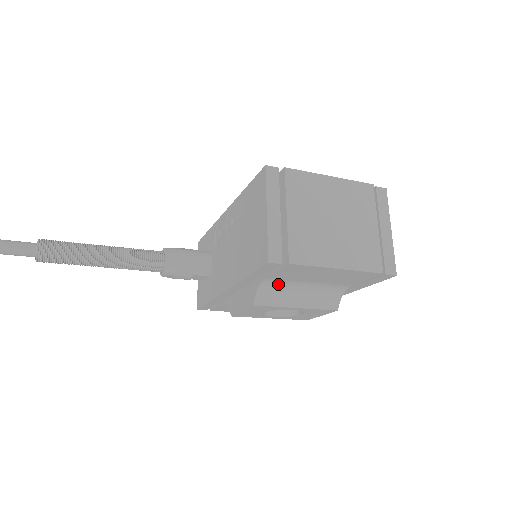
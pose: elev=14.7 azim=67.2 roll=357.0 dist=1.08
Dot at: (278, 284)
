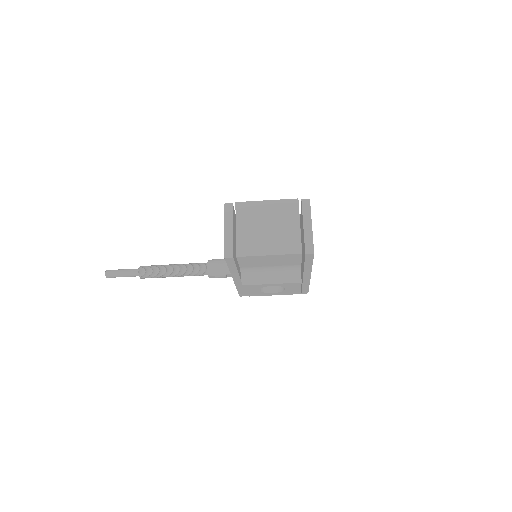
Dot at: (252, 270)
